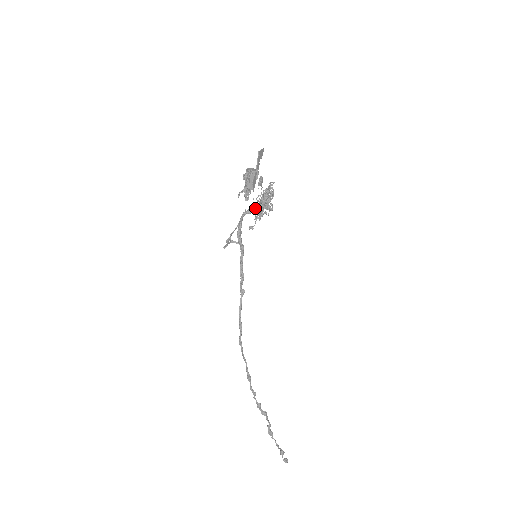
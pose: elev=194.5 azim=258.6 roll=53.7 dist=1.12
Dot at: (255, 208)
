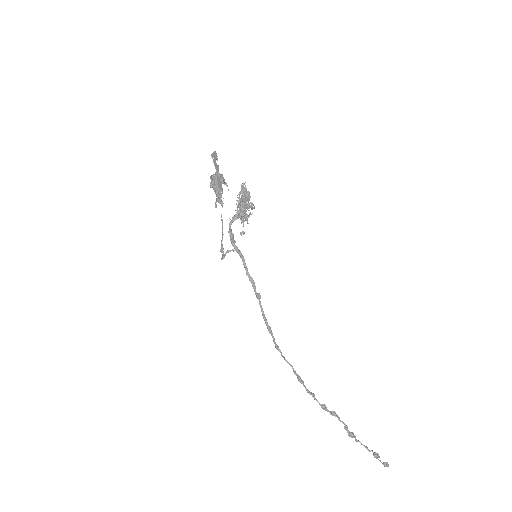
Dot at: (238, 213)
